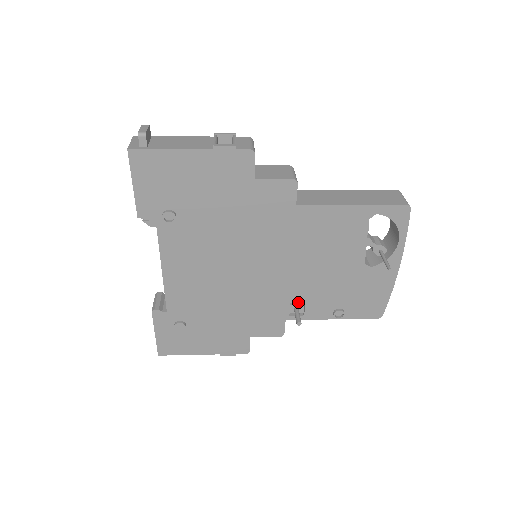
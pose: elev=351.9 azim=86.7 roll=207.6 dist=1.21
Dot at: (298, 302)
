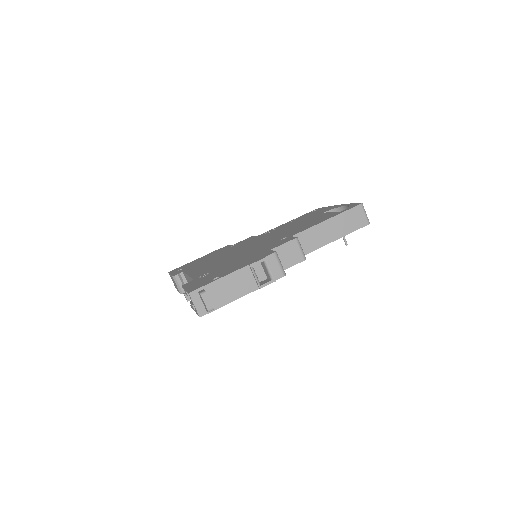
Dot at: occluded
